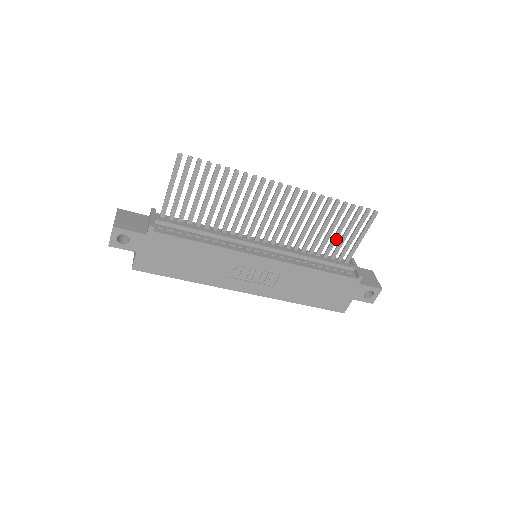
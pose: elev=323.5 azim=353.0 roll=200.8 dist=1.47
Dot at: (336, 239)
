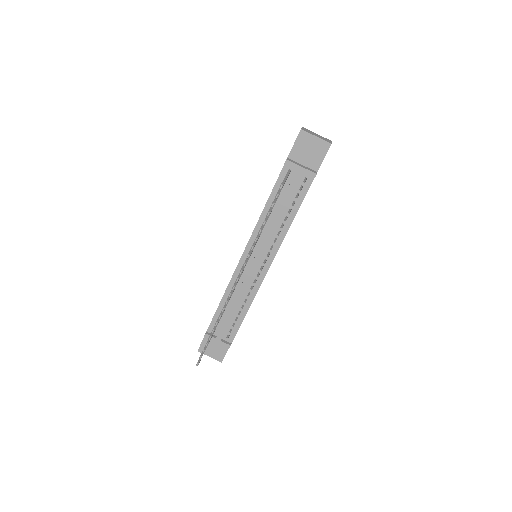
Dot at: occluded
